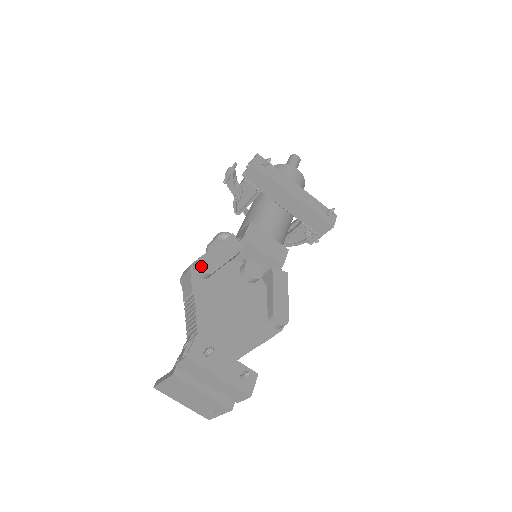
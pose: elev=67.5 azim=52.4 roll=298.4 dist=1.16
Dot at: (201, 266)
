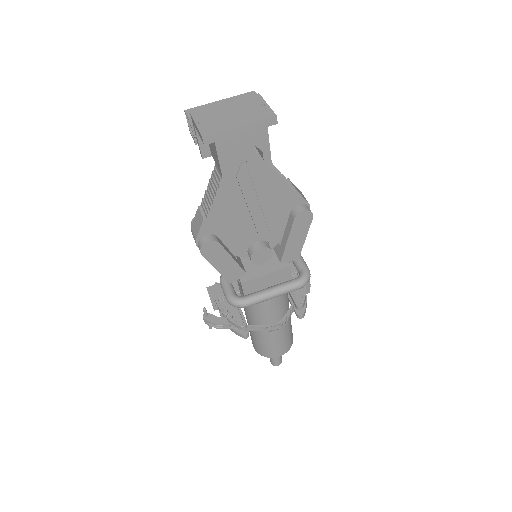
Dot at: occluded
